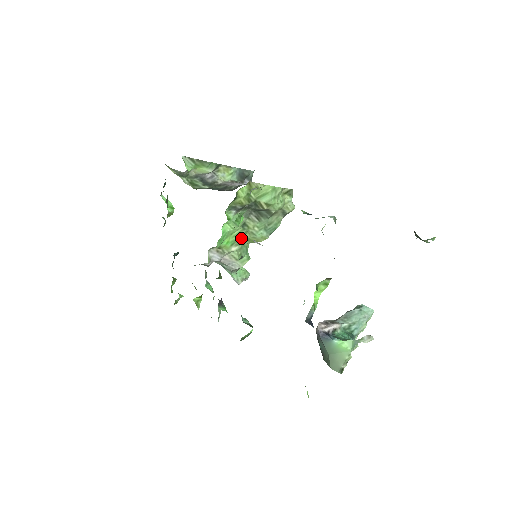
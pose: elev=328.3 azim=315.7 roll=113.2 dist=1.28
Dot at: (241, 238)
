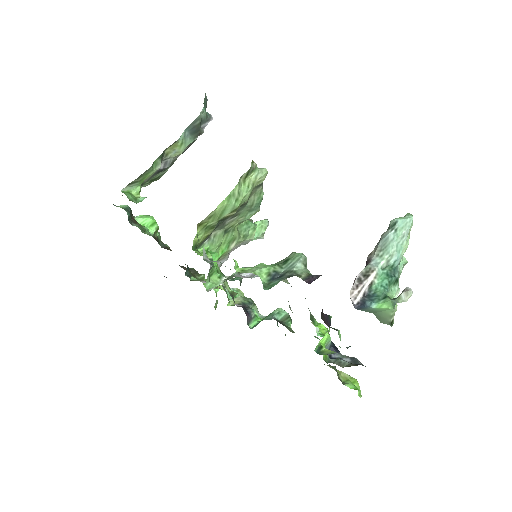
Dot at: (232, 236)
